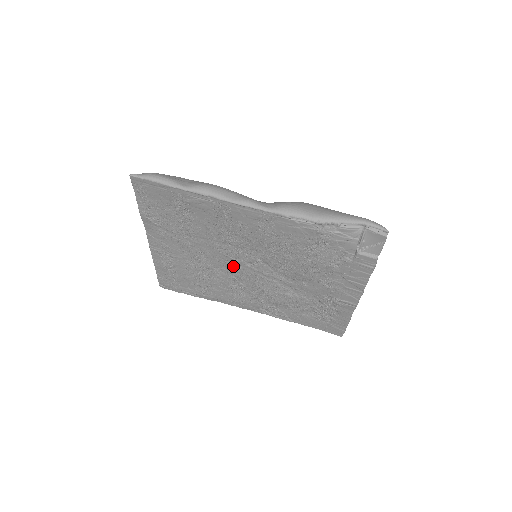
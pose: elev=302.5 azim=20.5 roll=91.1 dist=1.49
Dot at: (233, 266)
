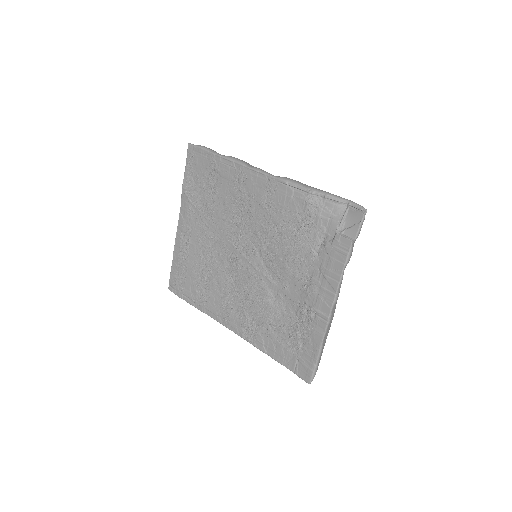
Dot at: (233, 258)
